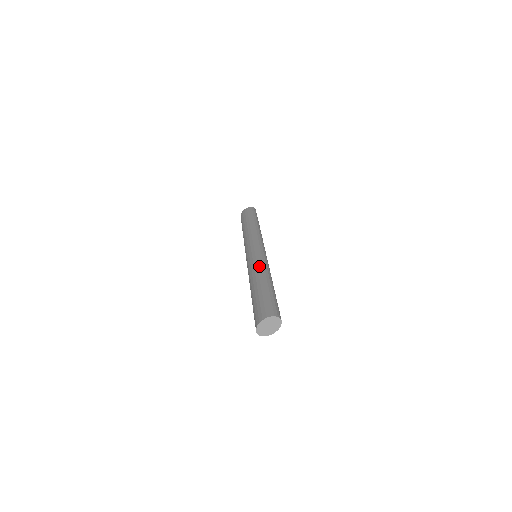
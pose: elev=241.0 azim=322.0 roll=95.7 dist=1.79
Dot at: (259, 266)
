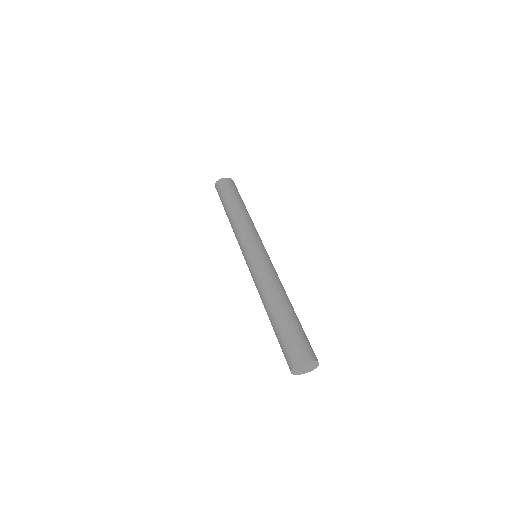
Dot at: (275, 279)
